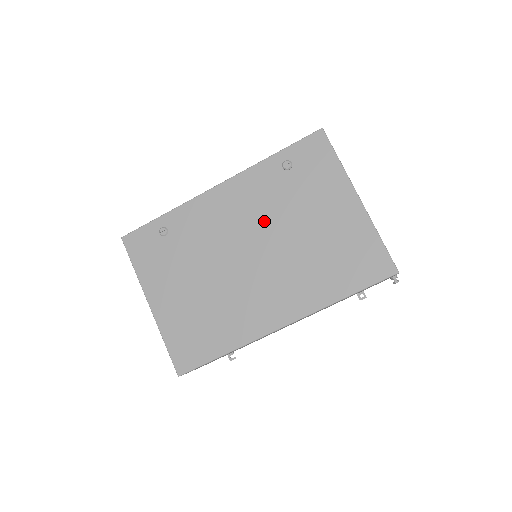
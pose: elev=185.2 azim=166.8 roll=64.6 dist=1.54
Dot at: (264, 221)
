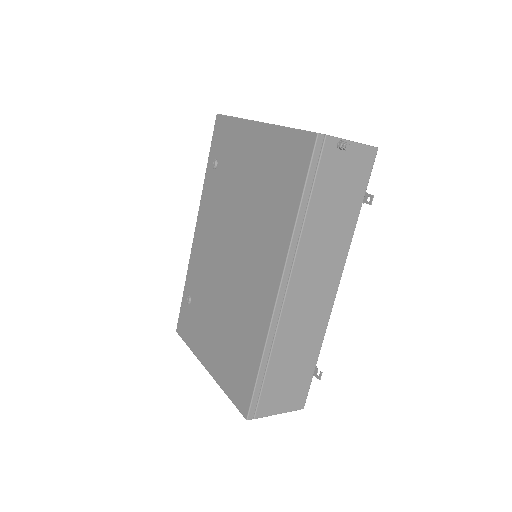
Dot at: (225, 219)
